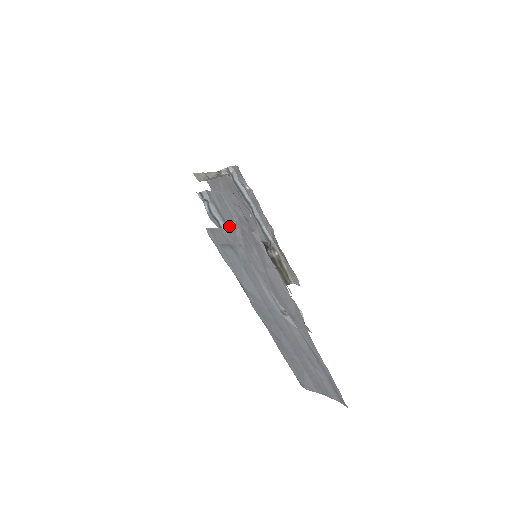
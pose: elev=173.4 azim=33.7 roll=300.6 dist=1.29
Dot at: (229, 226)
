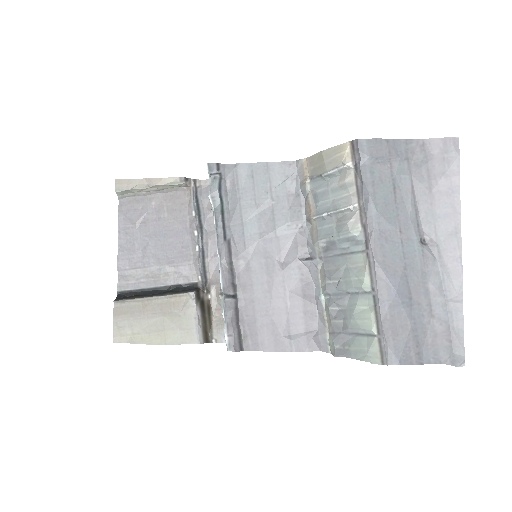
Dot at: (242, 209)
